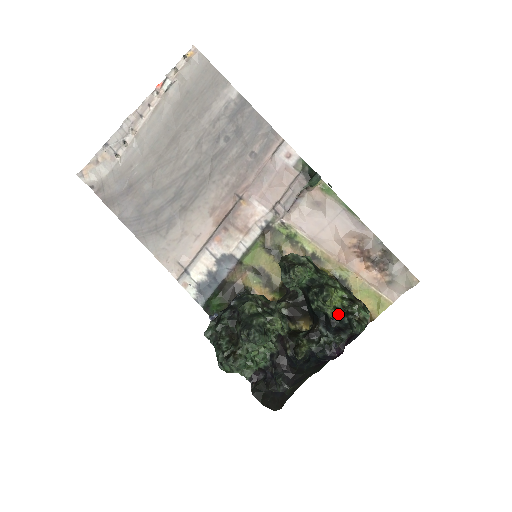
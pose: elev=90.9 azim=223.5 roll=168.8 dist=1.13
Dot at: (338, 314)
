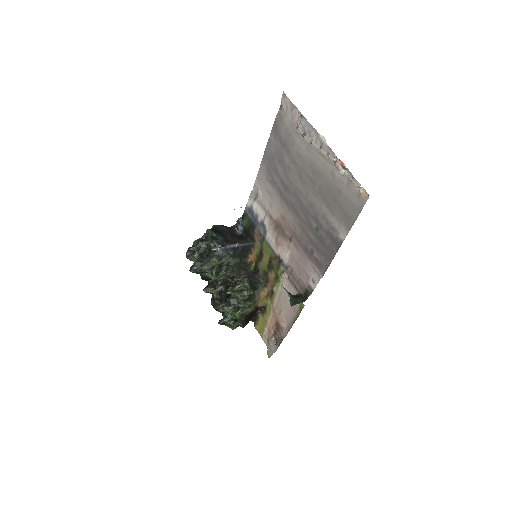
Dot at: (226, 312)
